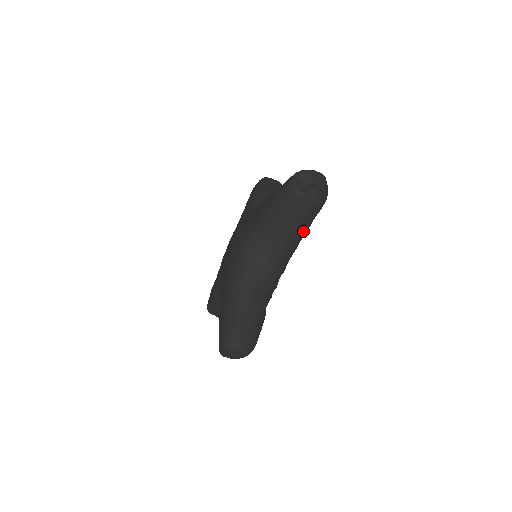
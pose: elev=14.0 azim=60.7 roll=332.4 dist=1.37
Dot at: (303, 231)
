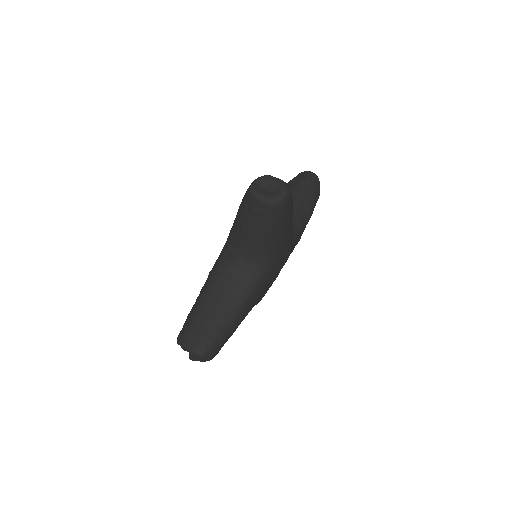
Dot at: occluded
